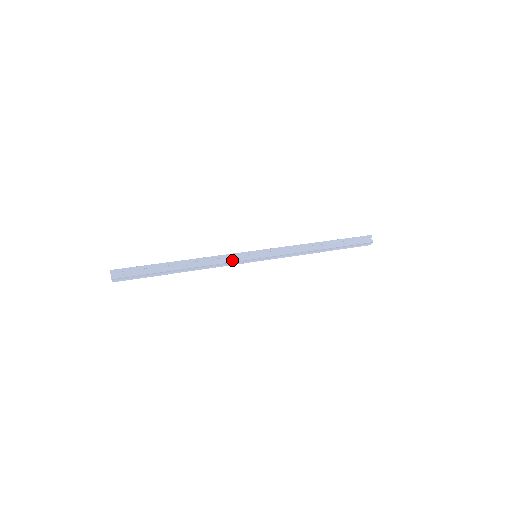
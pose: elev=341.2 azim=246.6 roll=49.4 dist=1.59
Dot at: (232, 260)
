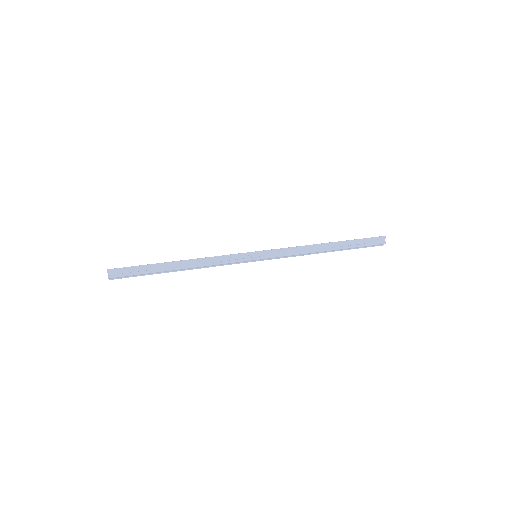
Dot at: (230, 261)
